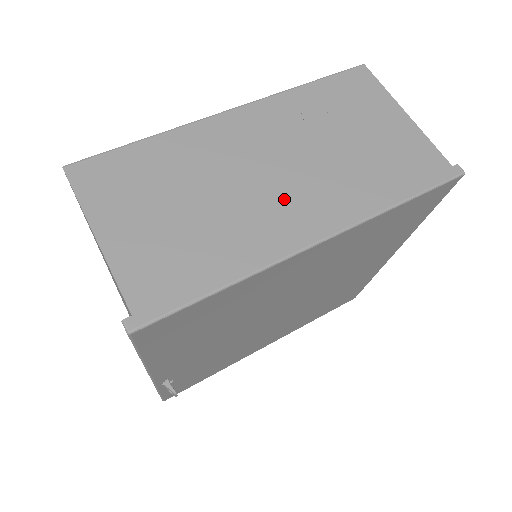
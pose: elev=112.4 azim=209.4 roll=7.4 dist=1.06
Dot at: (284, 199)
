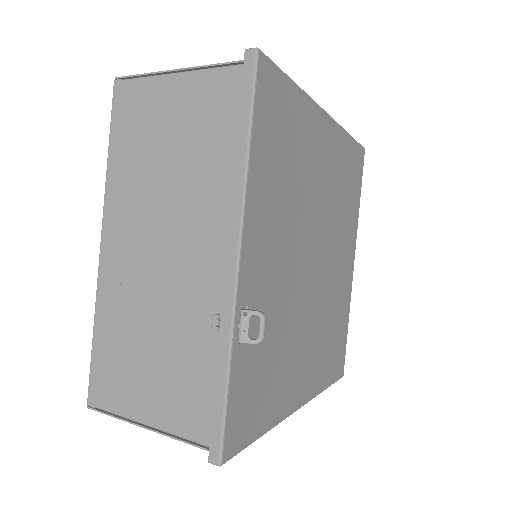
Dot at: occluded
